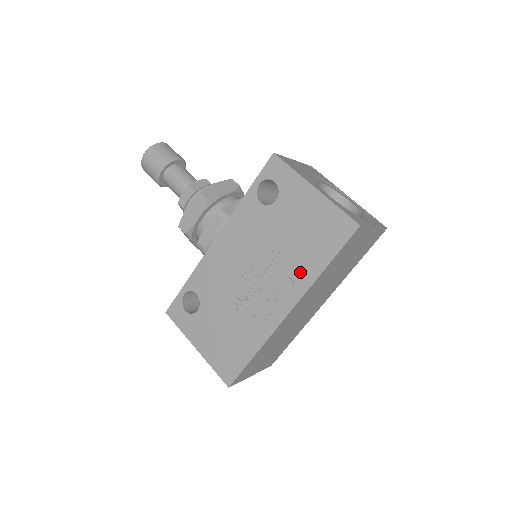
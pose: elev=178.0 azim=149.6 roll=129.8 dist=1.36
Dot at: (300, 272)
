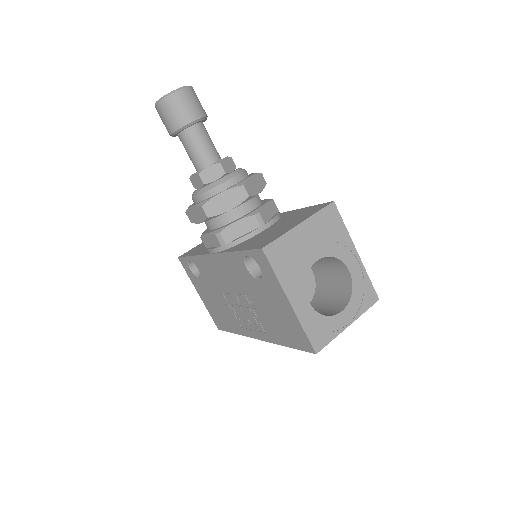
Dot at: (269, 331)
